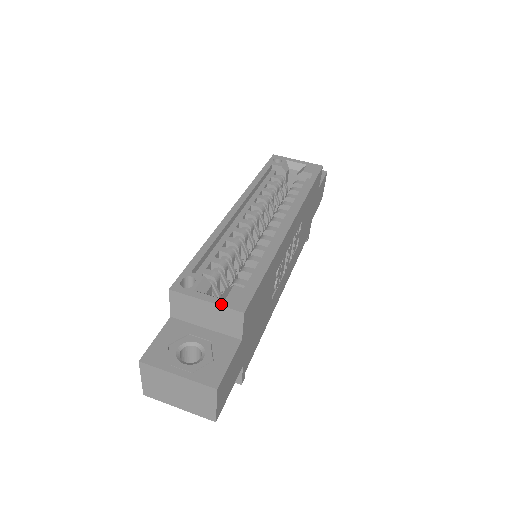
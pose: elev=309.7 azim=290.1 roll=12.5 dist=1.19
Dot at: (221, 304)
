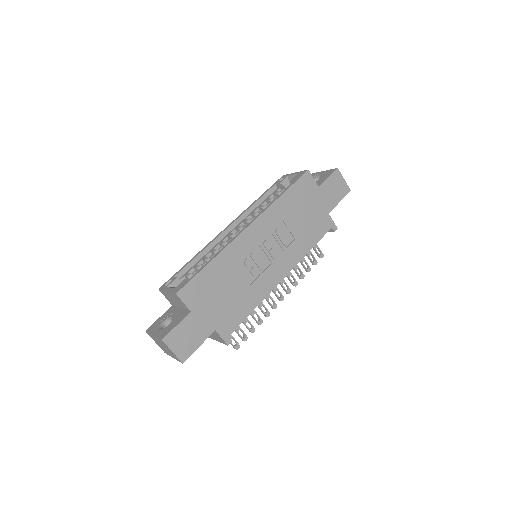
Dot at: (171, 291)
